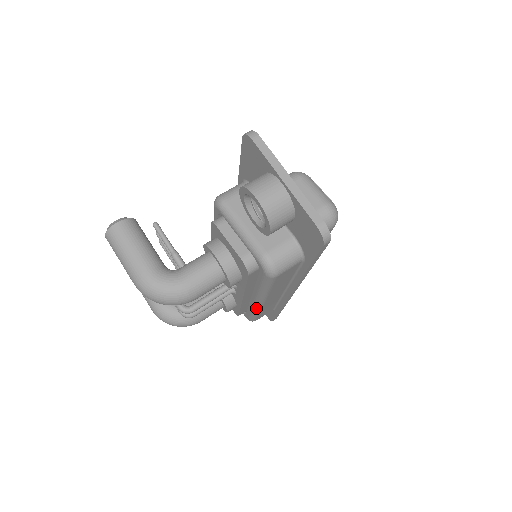
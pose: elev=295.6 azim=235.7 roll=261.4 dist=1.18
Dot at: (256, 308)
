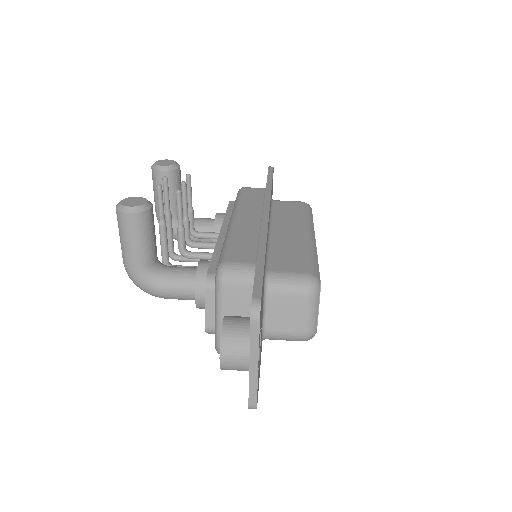
Dot at: occluded
